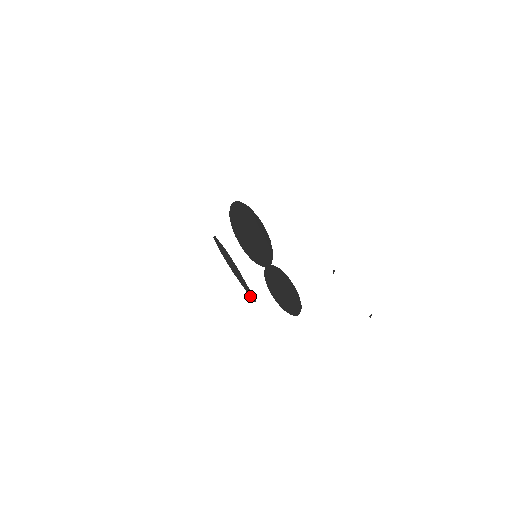
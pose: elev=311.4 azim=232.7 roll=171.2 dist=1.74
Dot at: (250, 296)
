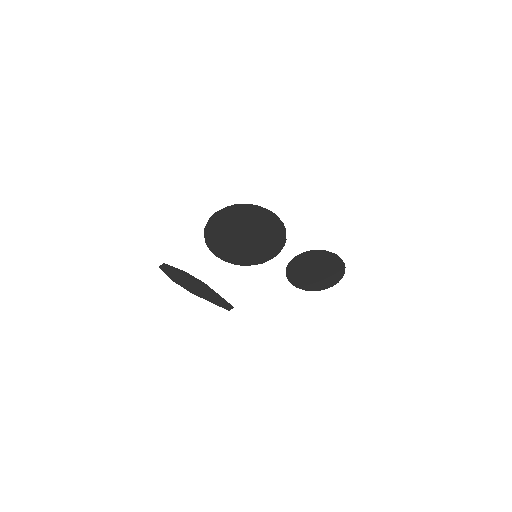
Dot at: (223, 307)
